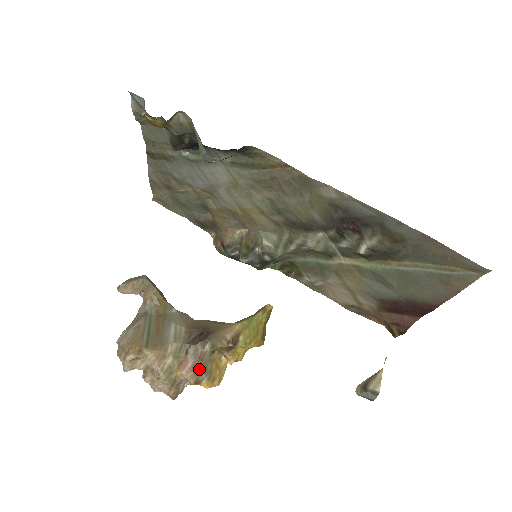
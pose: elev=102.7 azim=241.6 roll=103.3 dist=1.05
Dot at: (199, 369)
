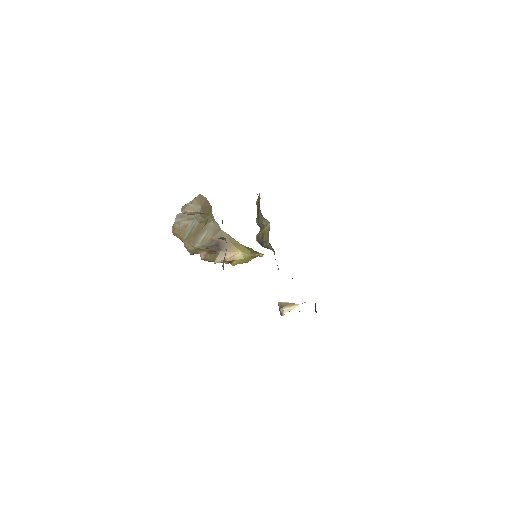
Dot at: (208, 257)
